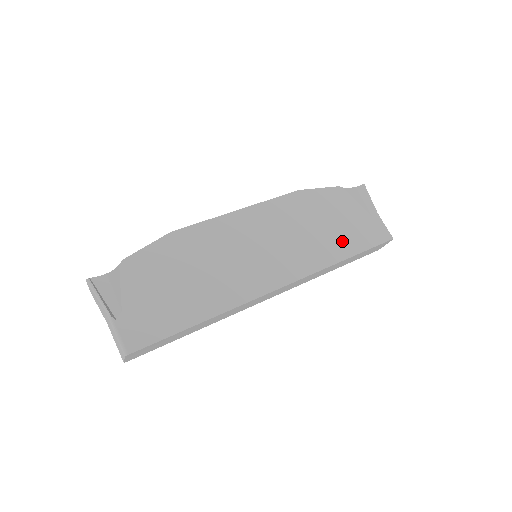
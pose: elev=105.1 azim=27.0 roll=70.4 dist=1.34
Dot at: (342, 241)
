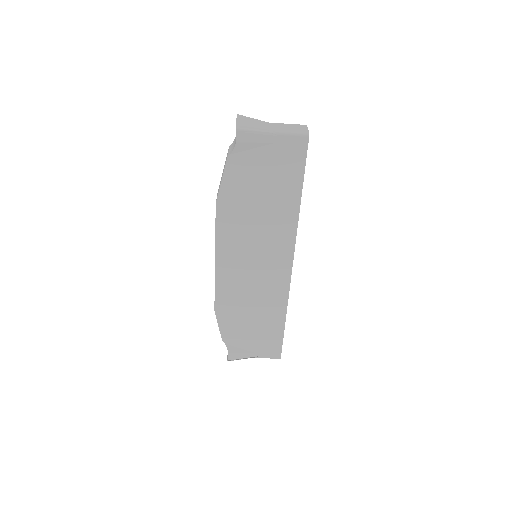
Dot at: (283, 193)
